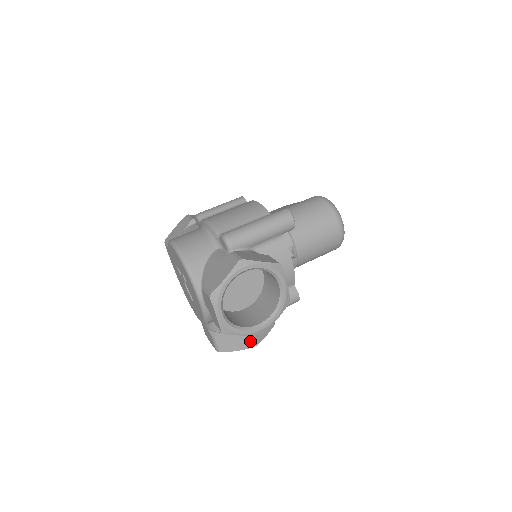
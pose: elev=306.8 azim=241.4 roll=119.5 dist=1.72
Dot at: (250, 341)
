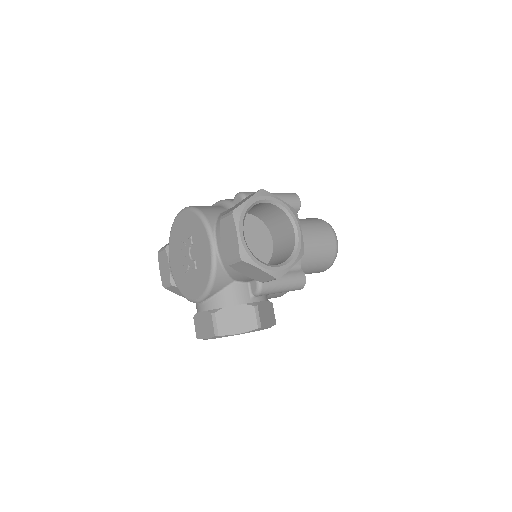
Dot at: (255, 319)
